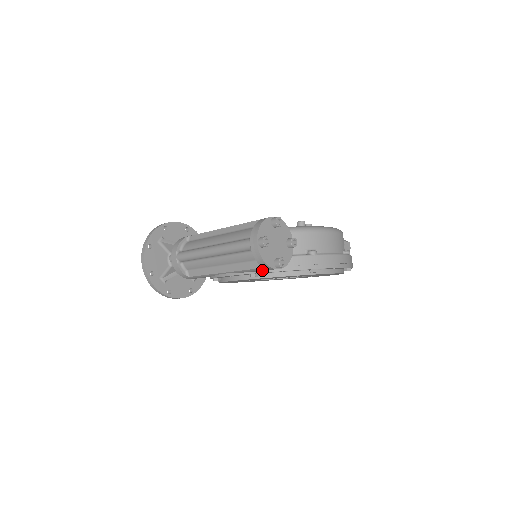
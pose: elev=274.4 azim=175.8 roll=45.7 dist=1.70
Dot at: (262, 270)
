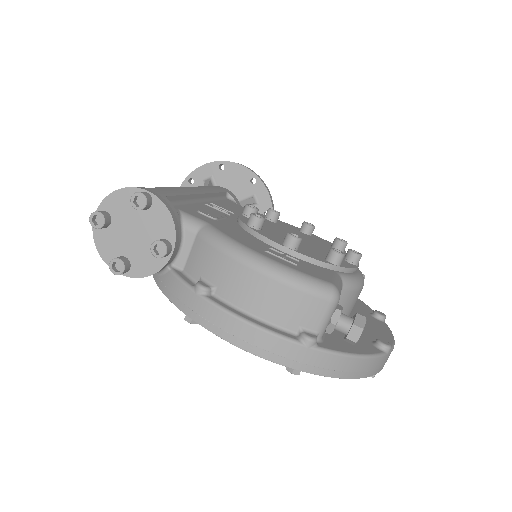
Dot at: occluded
